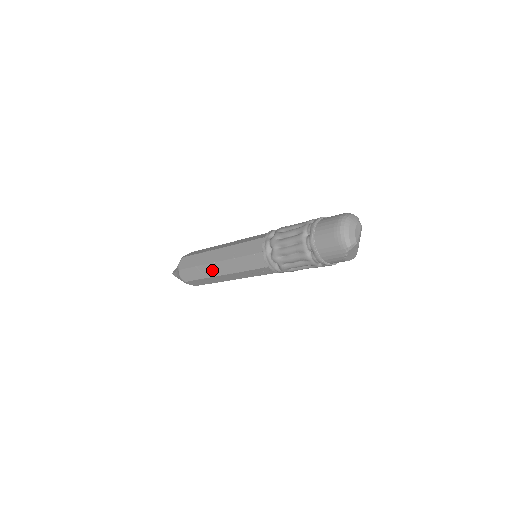
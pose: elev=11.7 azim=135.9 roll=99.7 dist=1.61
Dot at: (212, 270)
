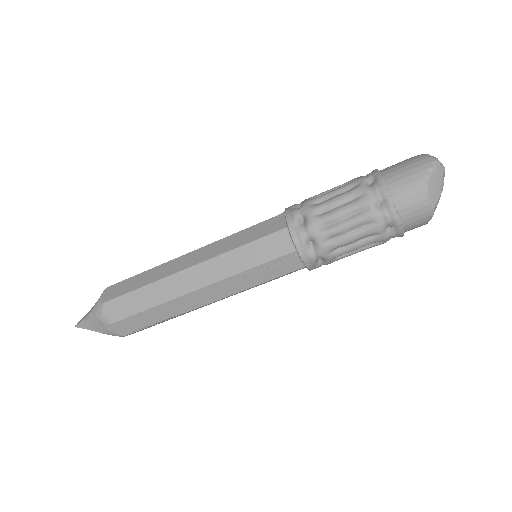
Dot at: (174, 266)
